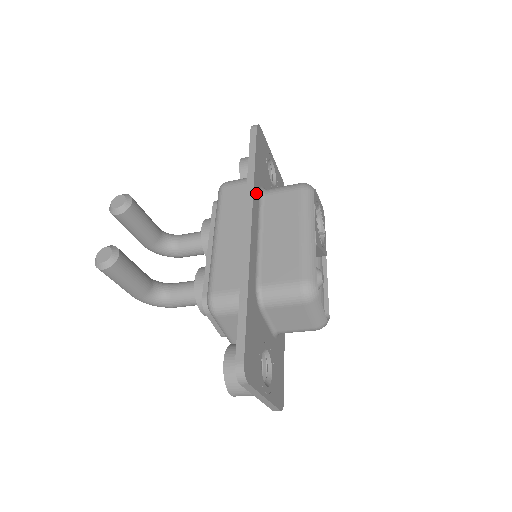
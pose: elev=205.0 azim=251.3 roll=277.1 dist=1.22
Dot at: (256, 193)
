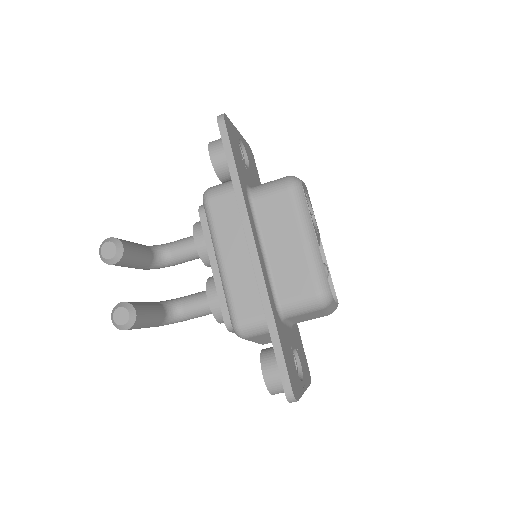
Dot at: (247, 204)
